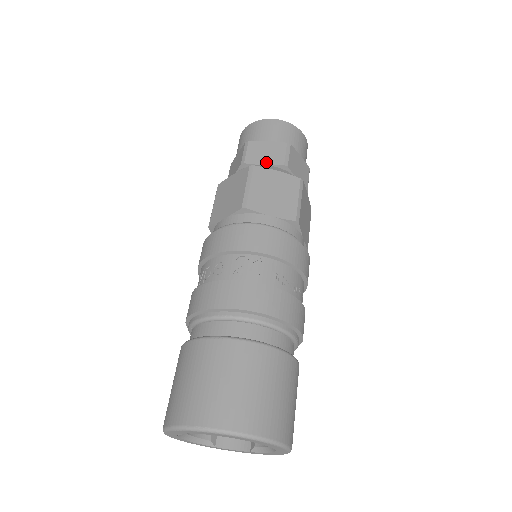
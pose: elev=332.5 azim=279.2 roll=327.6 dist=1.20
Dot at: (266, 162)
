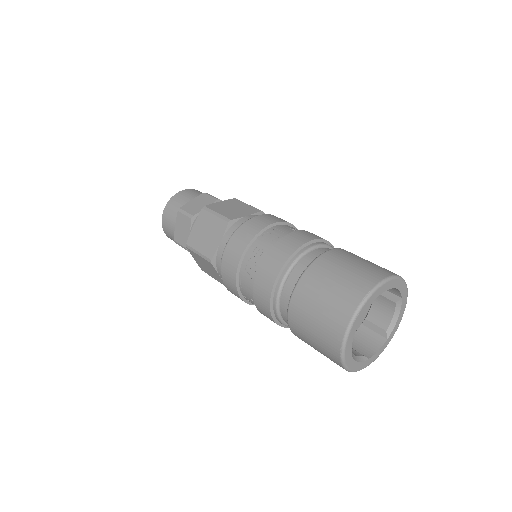
Dot at: occluded
